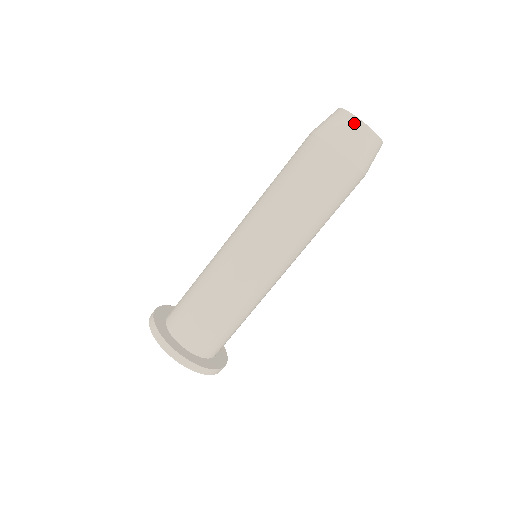
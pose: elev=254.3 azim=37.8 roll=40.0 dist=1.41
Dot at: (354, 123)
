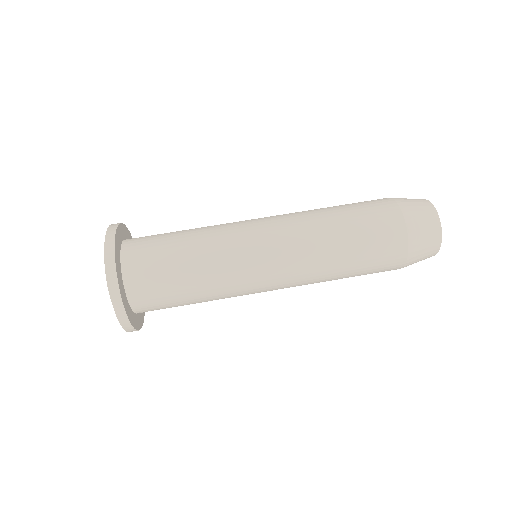
Dot at: occluded
